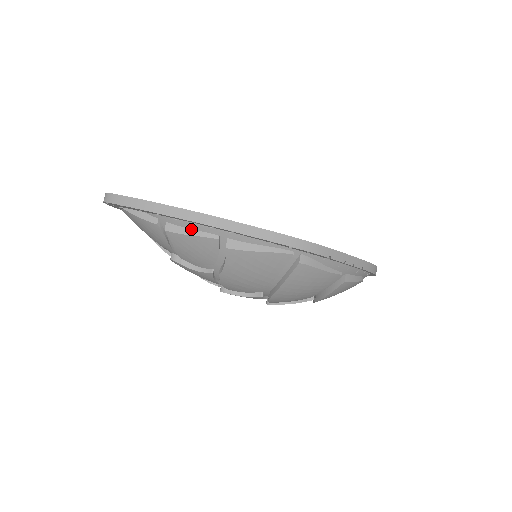
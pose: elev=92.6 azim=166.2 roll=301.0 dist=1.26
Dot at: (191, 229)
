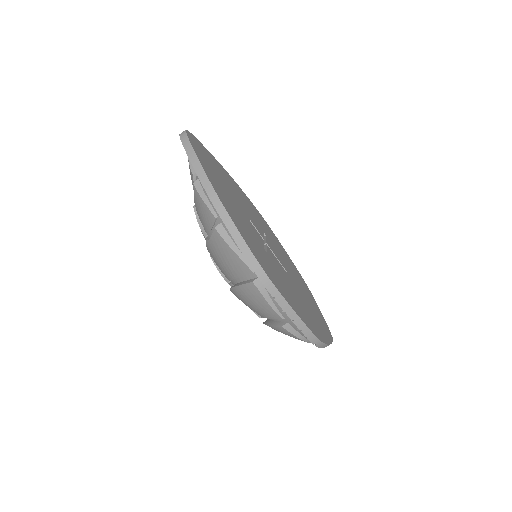
Dot at: (206, 196)
